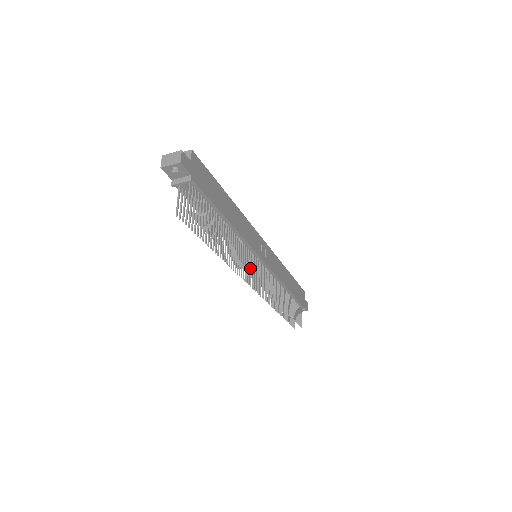
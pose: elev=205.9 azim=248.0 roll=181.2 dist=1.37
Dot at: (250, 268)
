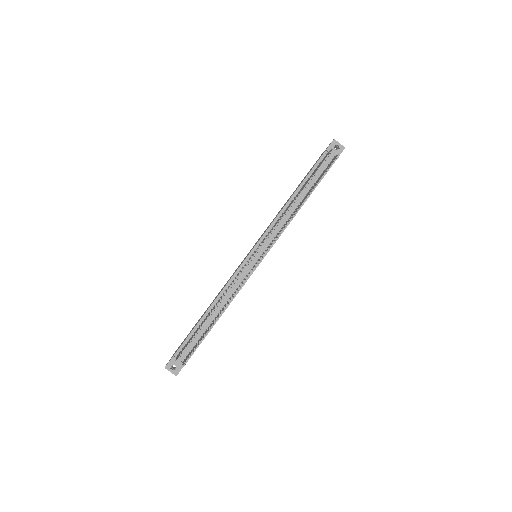
Dot at: occluded
